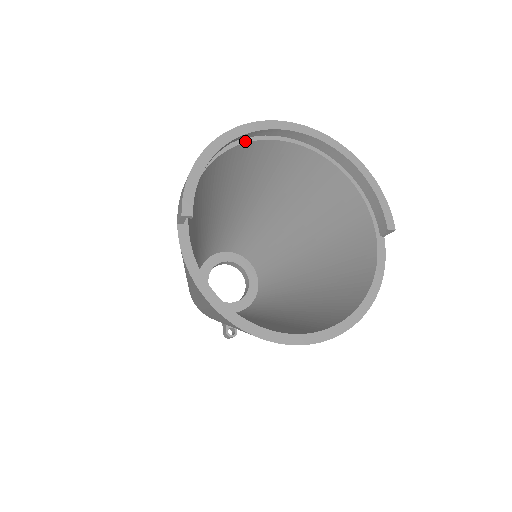
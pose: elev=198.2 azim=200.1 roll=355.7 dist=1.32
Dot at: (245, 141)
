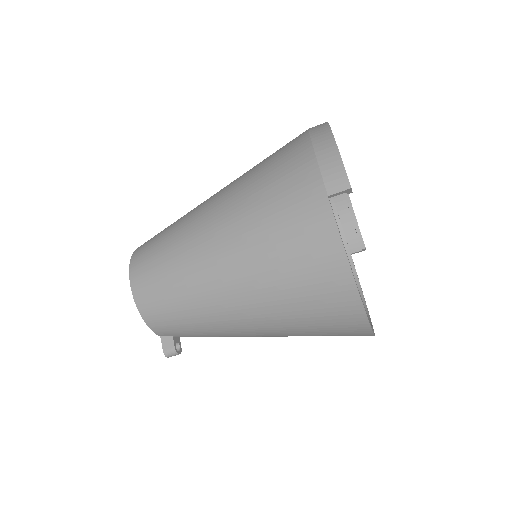
Dot at: occluded
